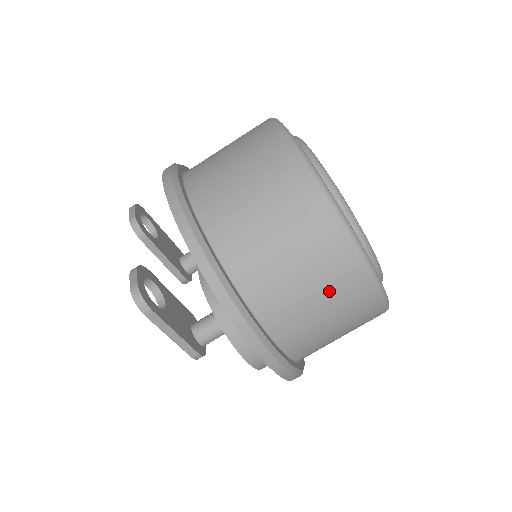
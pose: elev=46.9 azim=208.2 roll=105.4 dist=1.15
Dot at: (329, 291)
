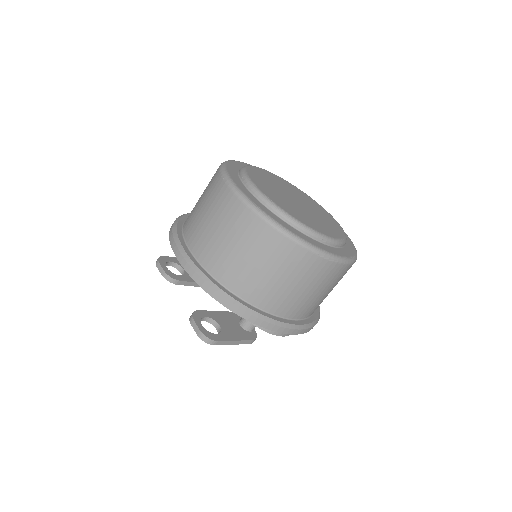
Dot at: (315, 283)
